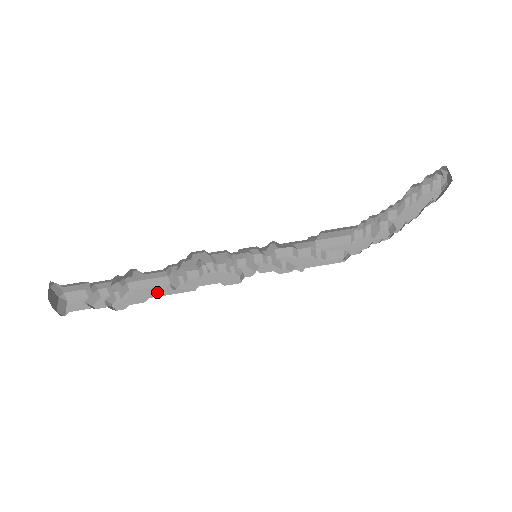
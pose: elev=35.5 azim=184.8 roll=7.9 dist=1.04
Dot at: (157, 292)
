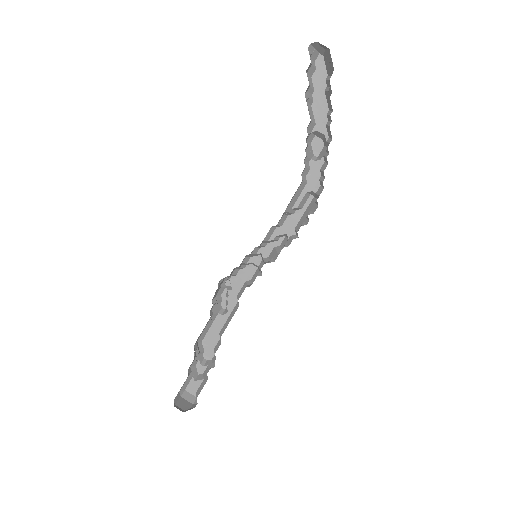
Dot at: (218, 326)
